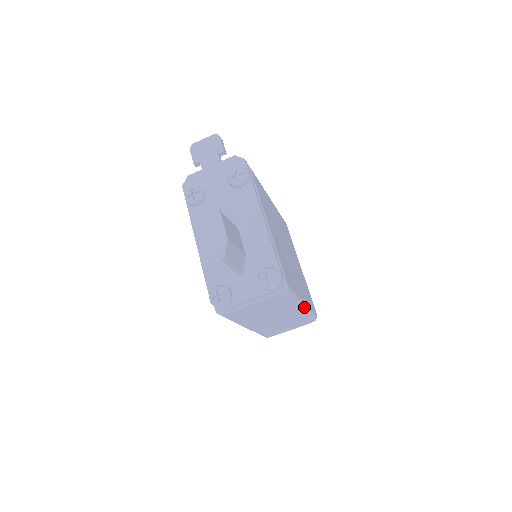
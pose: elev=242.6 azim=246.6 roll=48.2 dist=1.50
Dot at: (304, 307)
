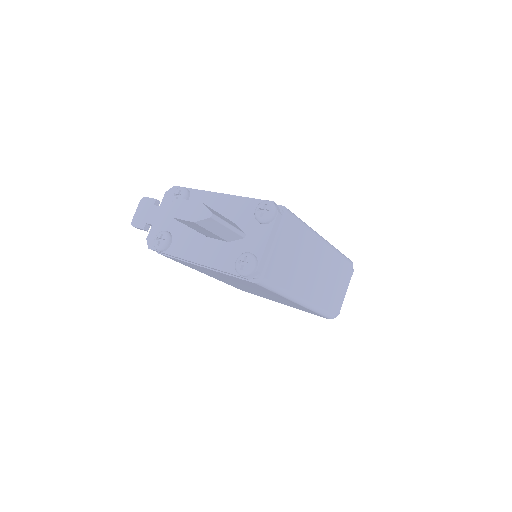
Dot at: (325, 241)
